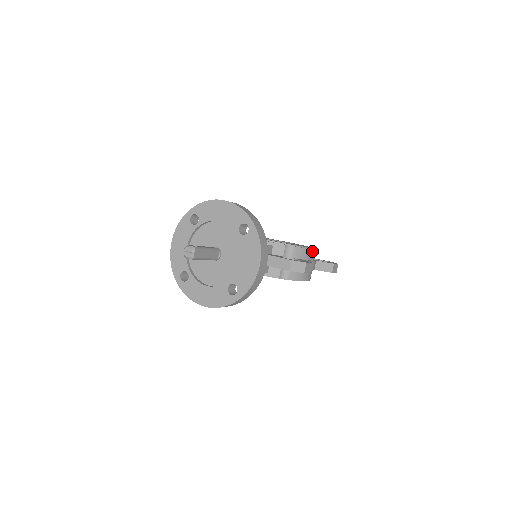
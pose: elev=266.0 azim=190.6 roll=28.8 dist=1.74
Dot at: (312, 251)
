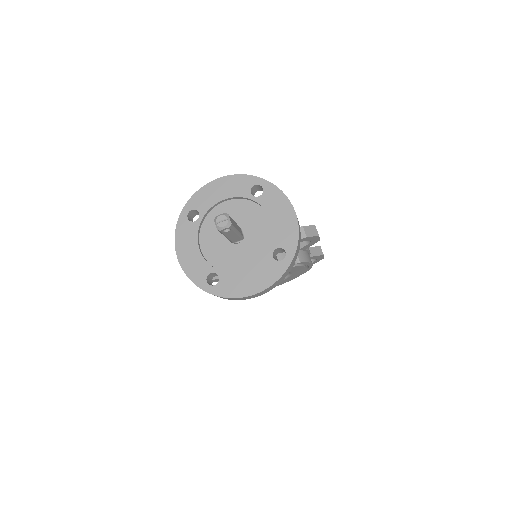
Dot at: occluded
